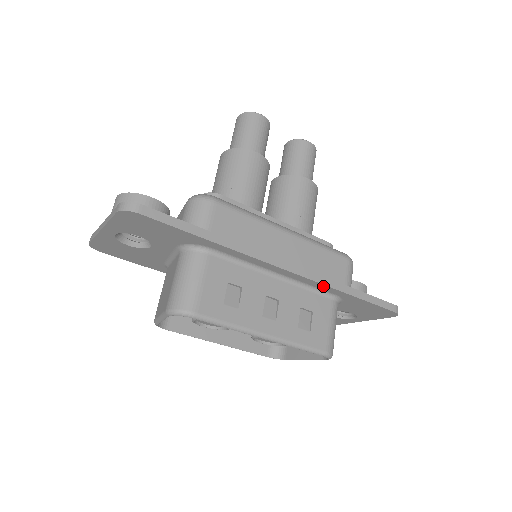
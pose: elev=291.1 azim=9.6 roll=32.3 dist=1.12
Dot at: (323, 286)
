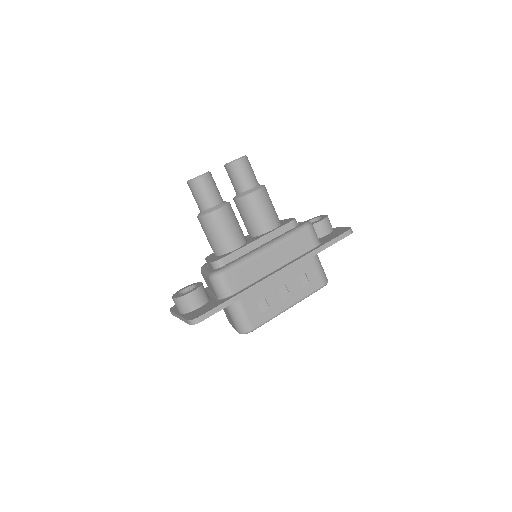
Dot at: (303, 261)
